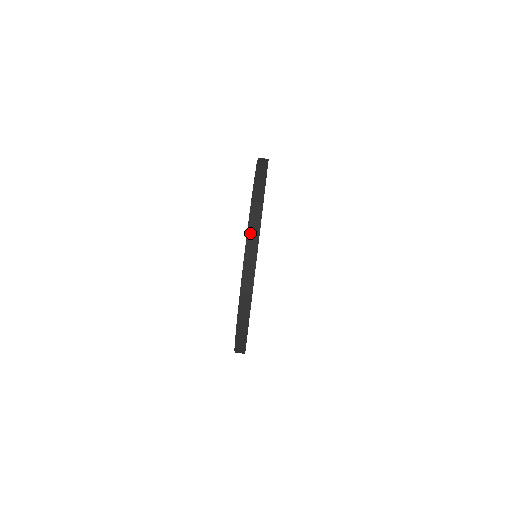
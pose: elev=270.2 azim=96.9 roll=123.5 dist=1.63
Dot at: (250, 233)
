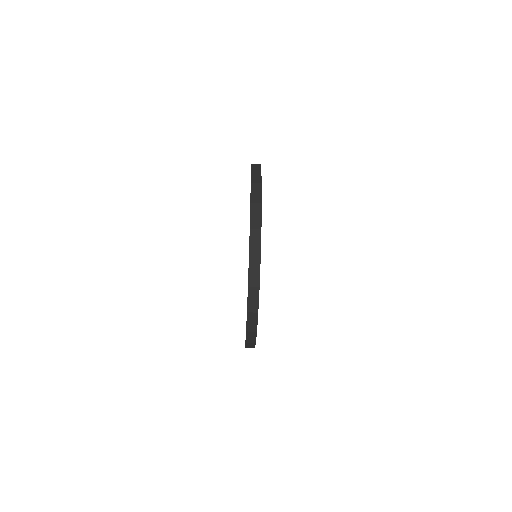
Dot at: occluded
